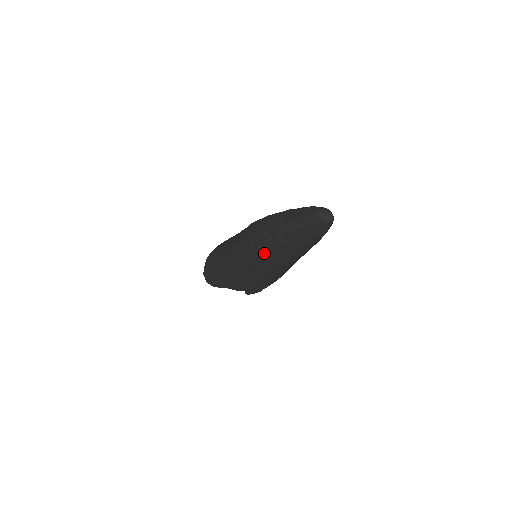
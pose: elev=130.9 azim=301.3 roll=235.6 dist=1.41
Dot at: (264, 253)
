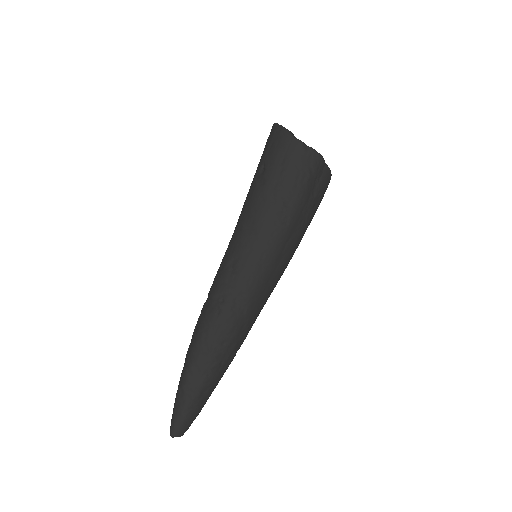
Dot at: occluded
